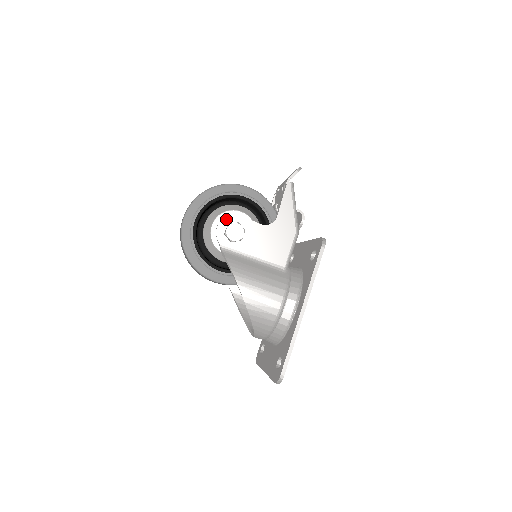
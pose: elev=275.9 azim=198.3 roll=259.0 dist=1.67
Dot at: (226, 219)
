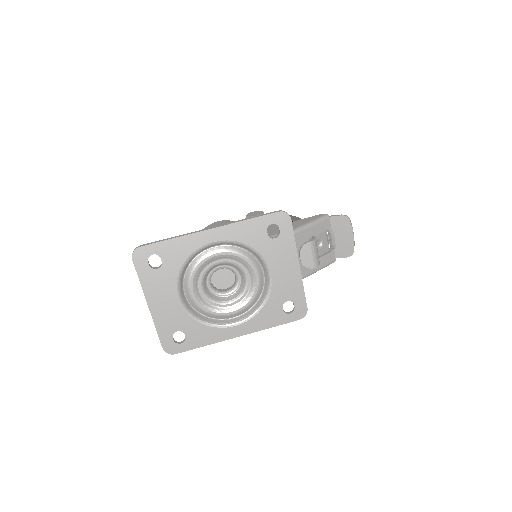
Dot at: occluded
